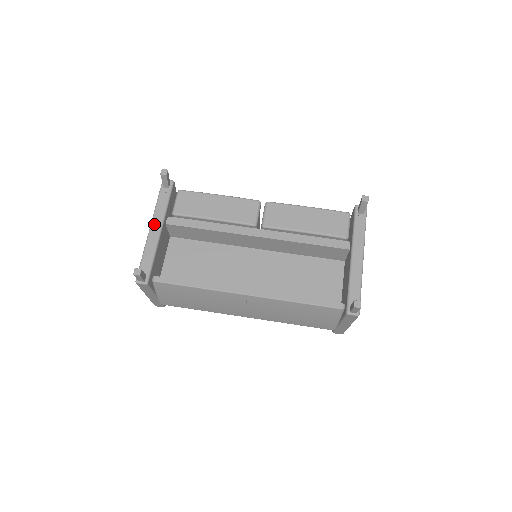
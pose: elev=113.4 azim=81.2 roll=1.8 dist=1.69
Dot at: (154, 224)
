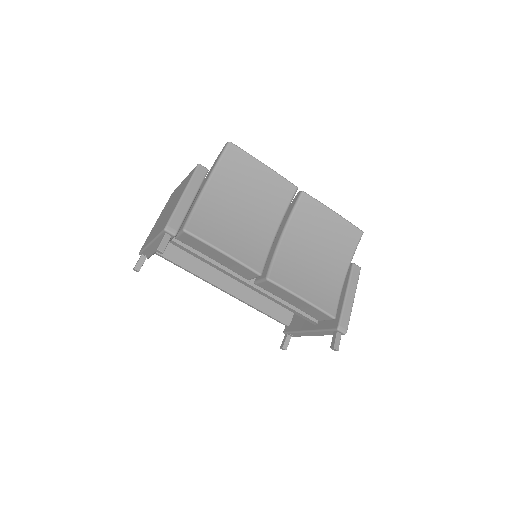
Dot at: (154, 244)
